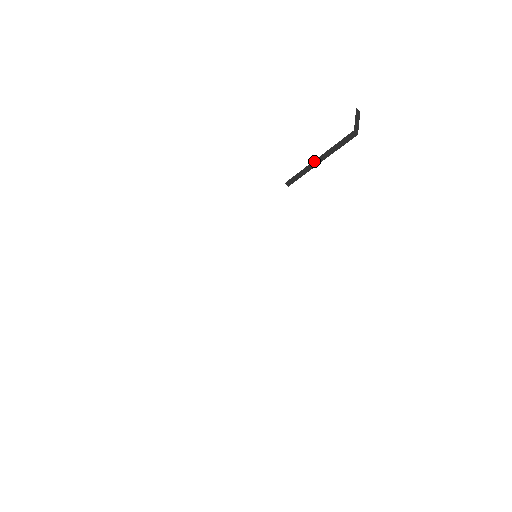
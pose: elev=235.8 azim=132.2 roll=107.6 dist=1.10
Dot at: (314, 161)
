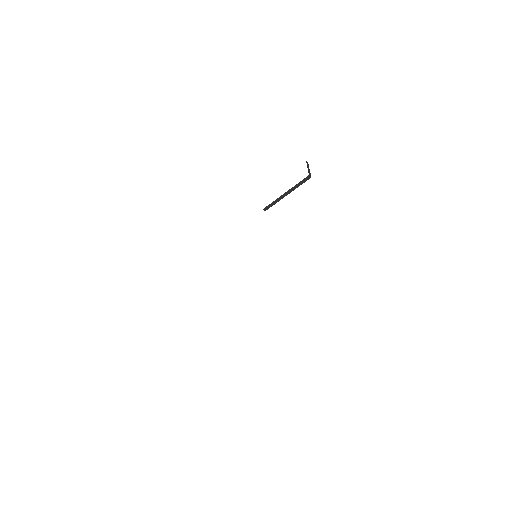
Dot at: (283, 194)
